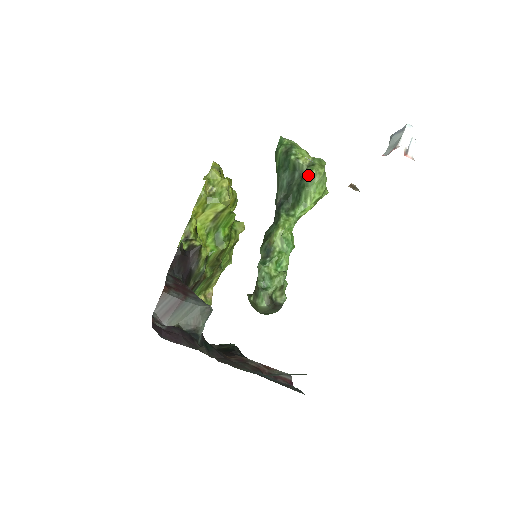
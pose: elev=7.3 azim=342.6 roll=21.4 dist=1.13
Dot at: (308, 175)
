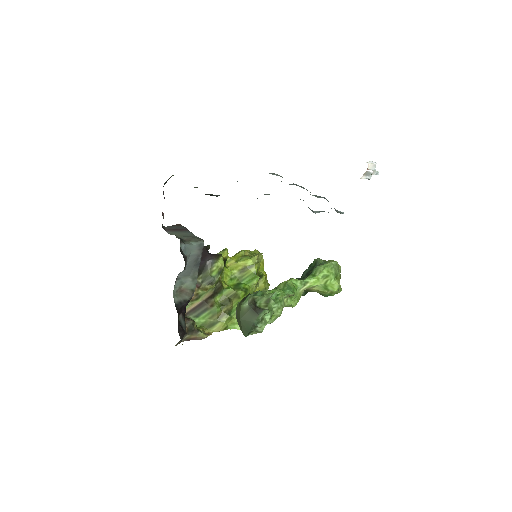
Dot at: (323, 261)
